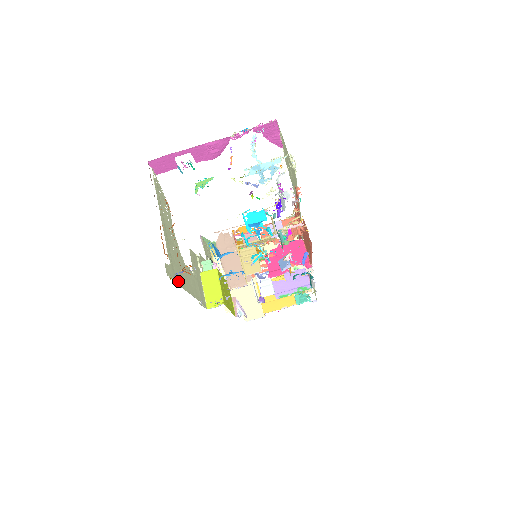
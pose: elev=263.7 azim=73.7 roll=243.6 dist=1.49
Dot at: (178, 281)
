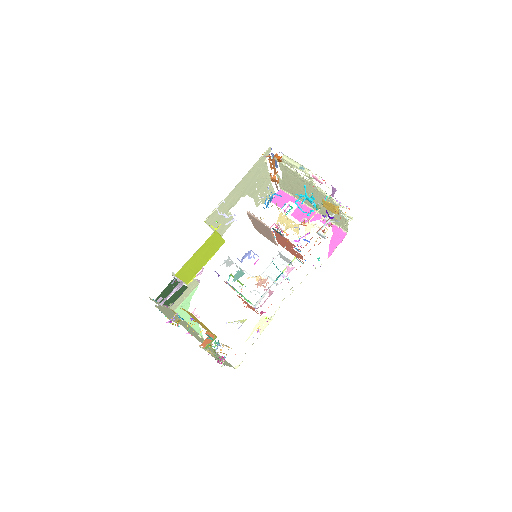
Dot at: (254, 167)
